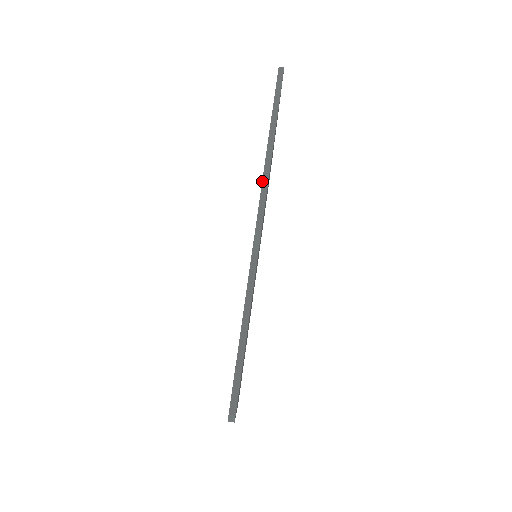
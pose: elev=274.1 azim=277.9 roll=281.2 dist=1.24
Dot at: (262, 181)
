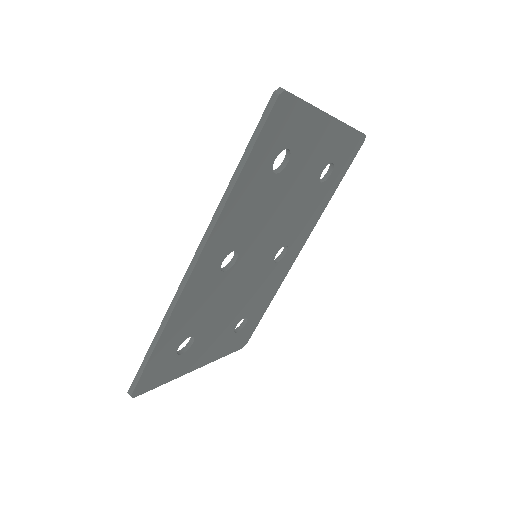
Dot at: (209, 225)
